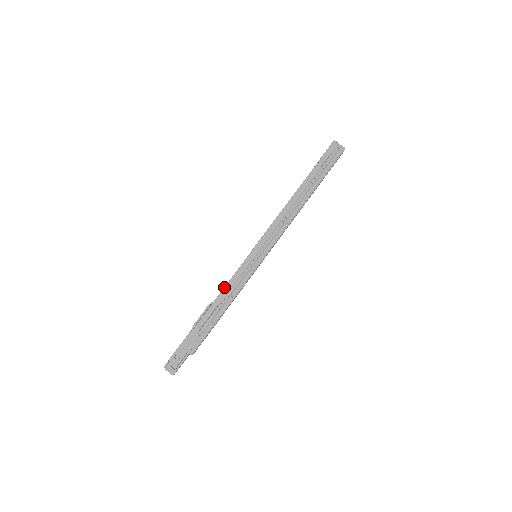
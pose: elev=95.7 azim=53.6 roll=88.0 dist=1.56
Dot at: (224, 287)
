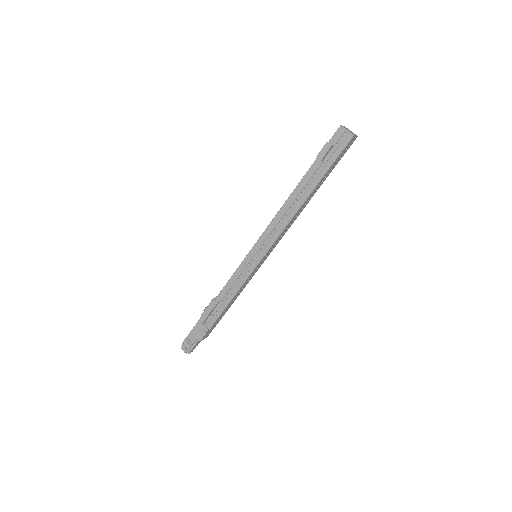
Dot at: (225, 285)
